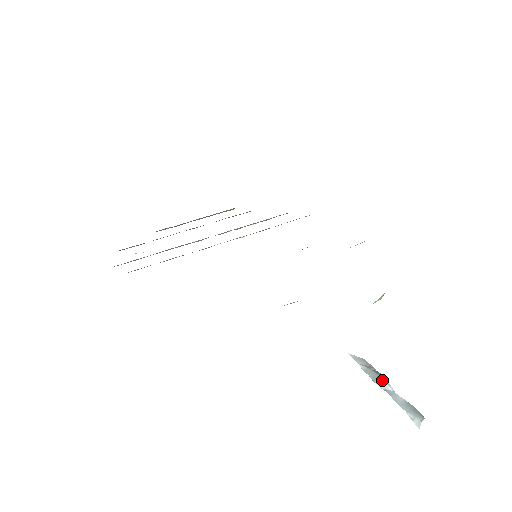
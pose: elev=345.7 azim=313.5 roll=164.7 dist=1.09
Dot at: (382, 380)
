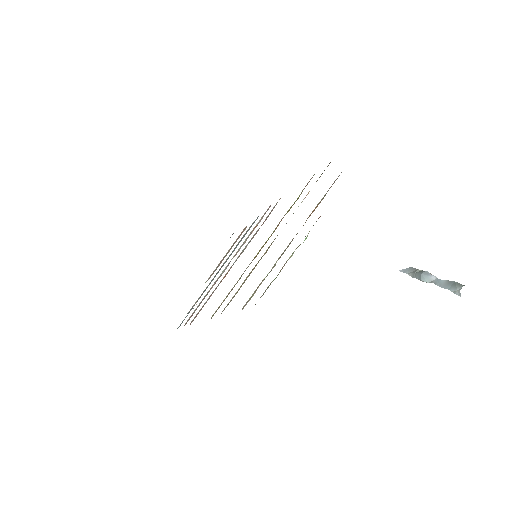
Dot at: (425, 276)
